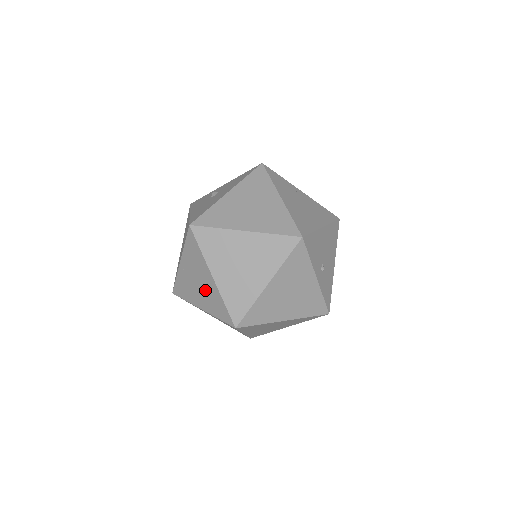
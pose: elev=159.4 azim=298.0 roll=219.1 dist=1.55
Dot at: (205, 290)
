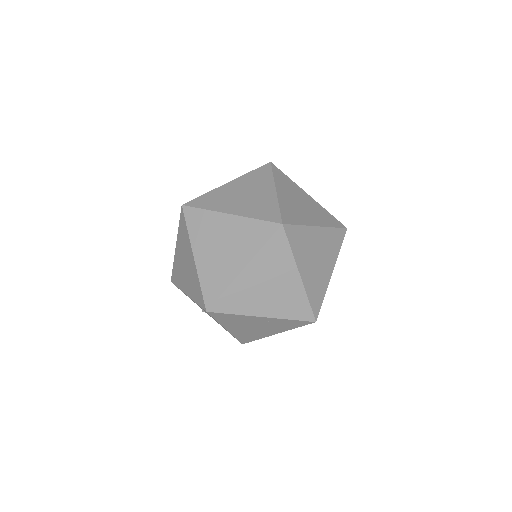
Dot at: (232, 240)
